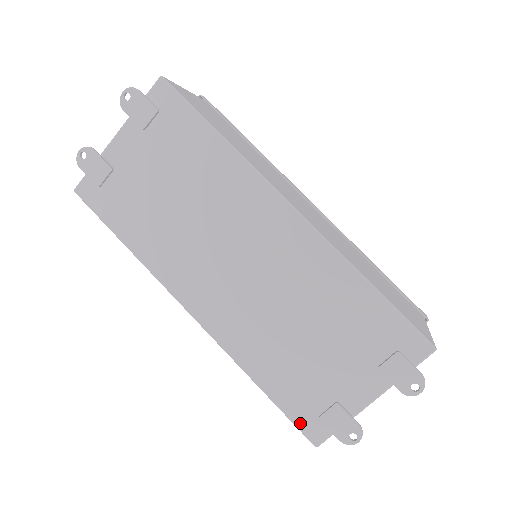
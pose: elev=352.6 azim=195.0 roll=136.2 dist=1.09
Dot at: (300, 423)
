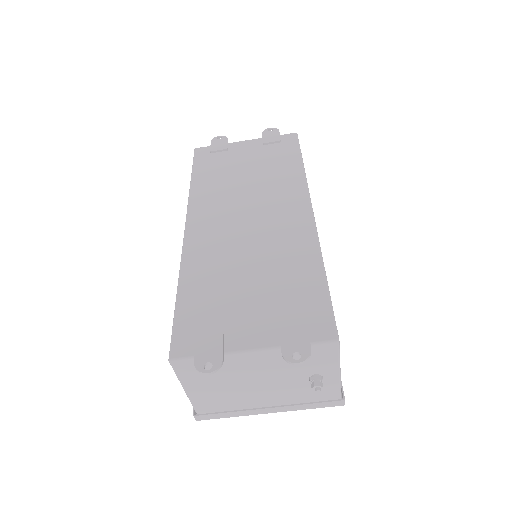
Dot at: (178, 333)
